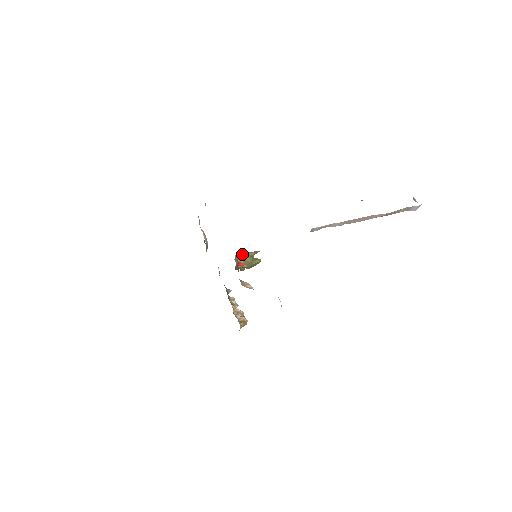
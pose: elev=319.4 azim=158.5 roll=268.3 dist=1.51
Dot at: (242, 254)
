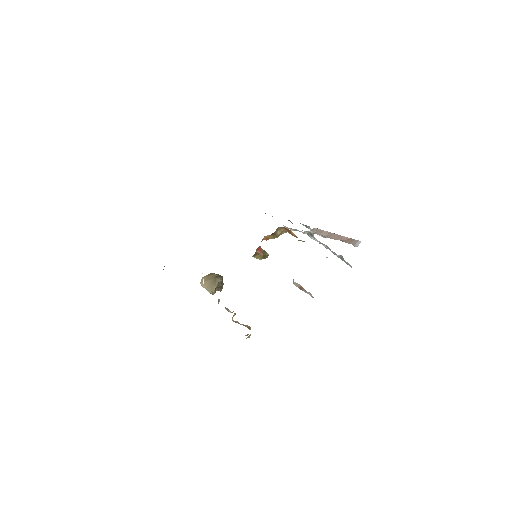
Dot at: (214, 273)
